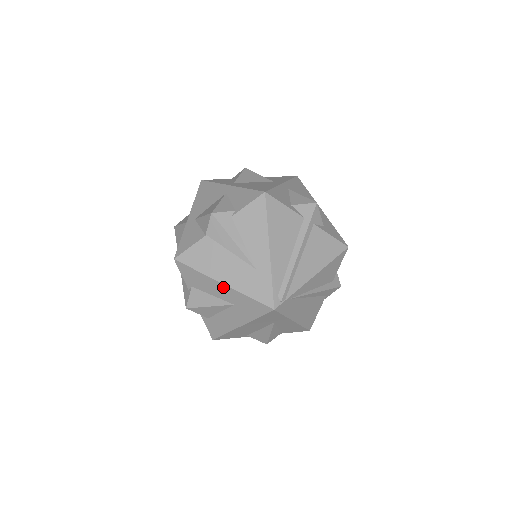
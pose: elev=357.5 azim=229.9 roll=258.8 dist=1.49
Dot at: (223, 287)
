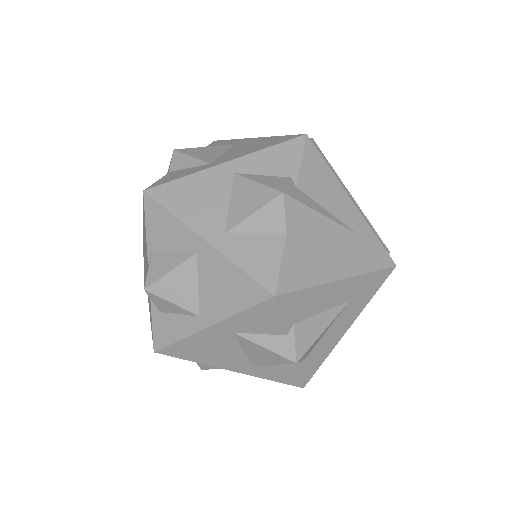
Dot at: (342, 285)
